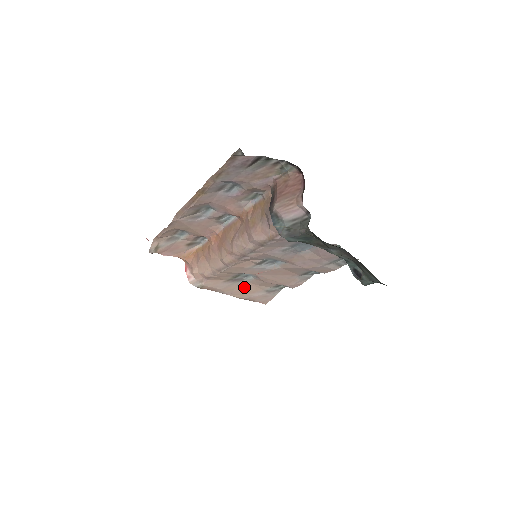
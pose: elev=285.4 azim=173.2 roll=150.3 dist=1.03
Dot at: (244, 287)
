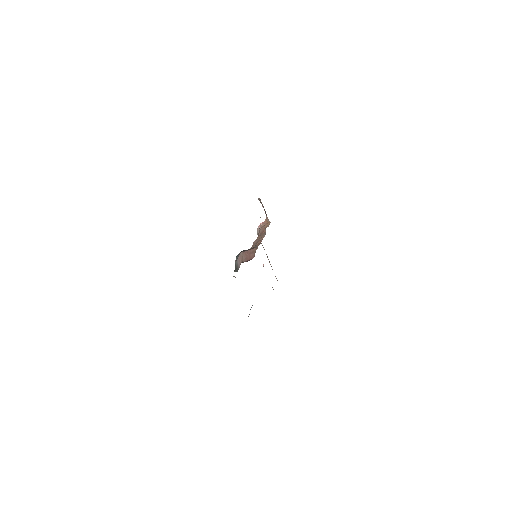
Dot at: occluded
